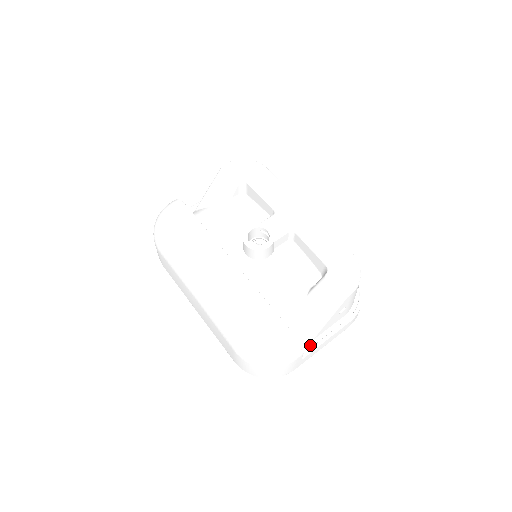
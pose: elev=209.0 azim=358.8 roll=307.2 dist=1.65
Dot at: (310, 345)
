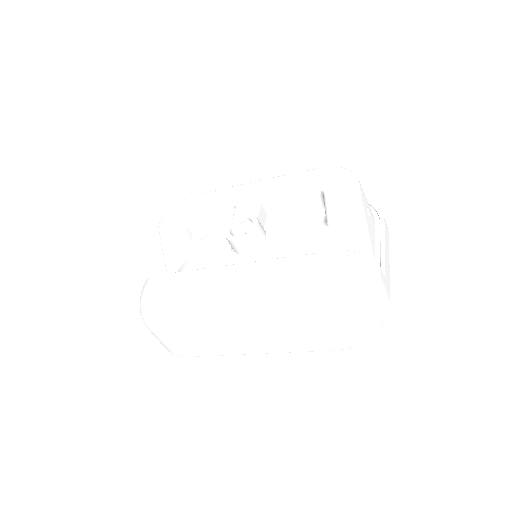
Dot at: occluded
